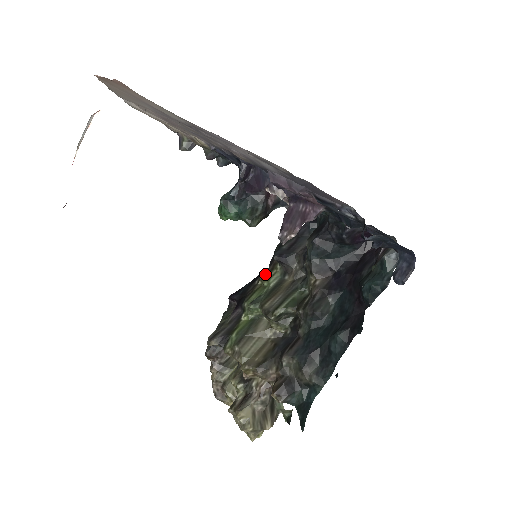
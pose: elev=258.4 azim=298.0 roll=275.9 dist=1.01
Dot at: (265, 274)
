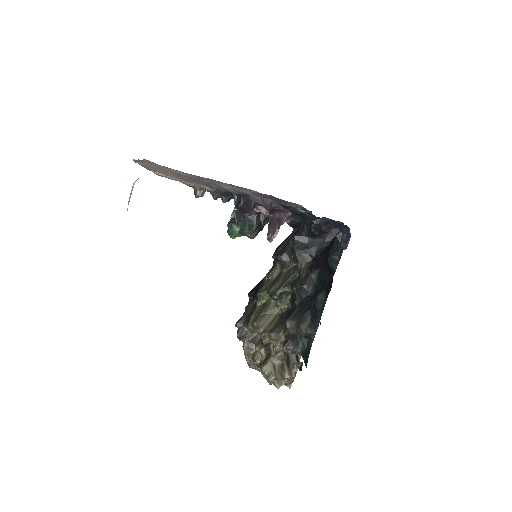
Dot at: (269, 271)
